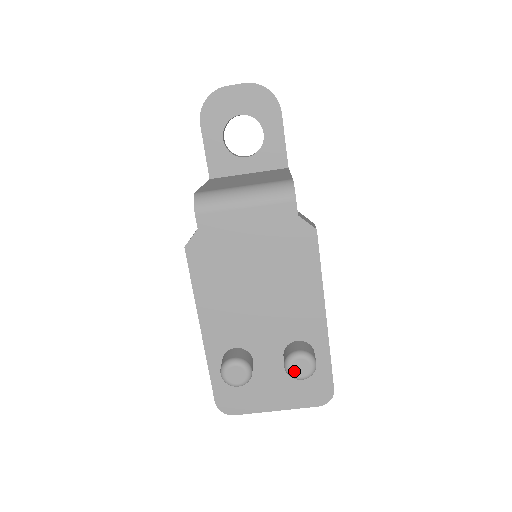
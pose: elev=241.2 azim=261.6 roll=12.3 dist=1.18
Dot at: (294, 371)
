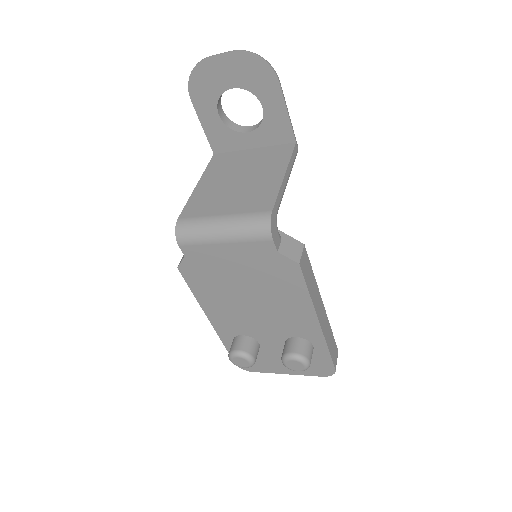
Dot at: (289, 367)
